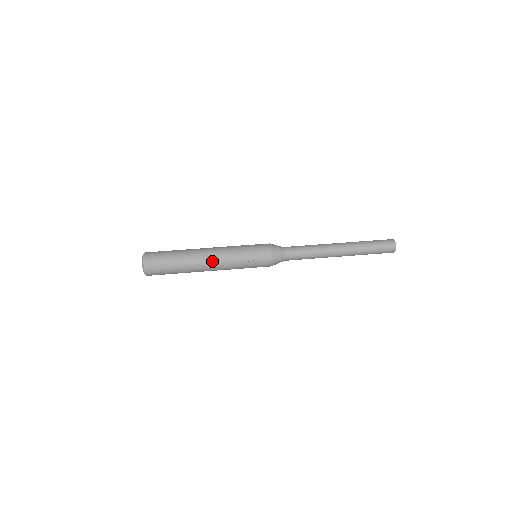
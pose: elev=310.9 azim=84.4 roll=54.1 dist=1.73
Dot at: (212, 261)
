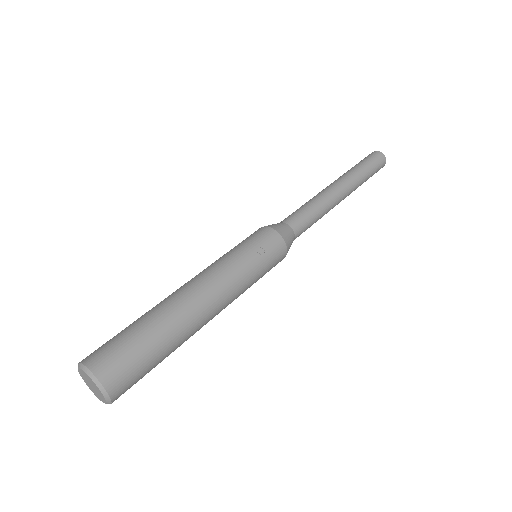
Dot at: (208, 292)
